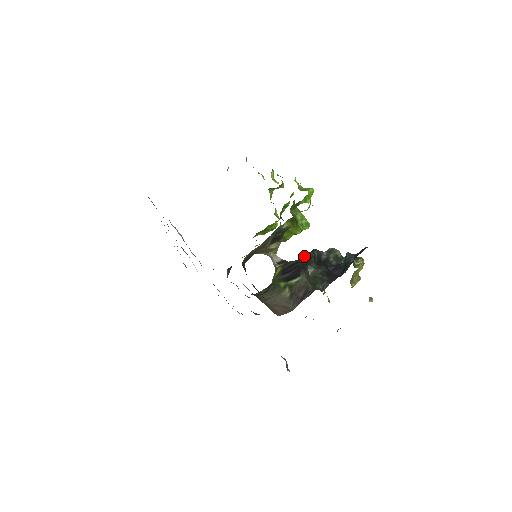
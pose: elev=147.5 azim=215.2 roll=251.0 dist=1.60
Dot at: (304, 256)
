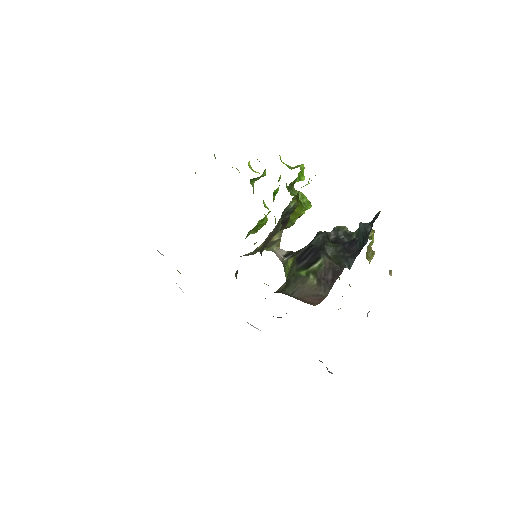
Dot at: (315, 238)
